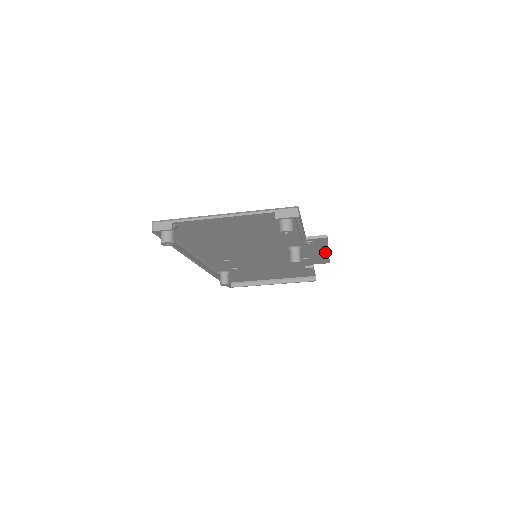
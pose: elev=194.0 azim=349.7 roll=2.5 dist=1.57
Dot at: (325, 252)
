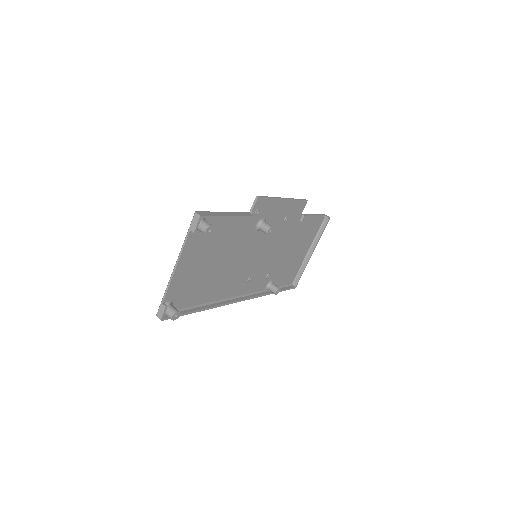
Dot at: (284, 202)
